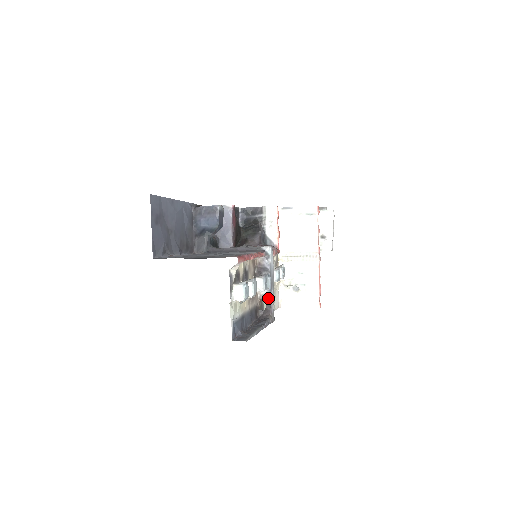
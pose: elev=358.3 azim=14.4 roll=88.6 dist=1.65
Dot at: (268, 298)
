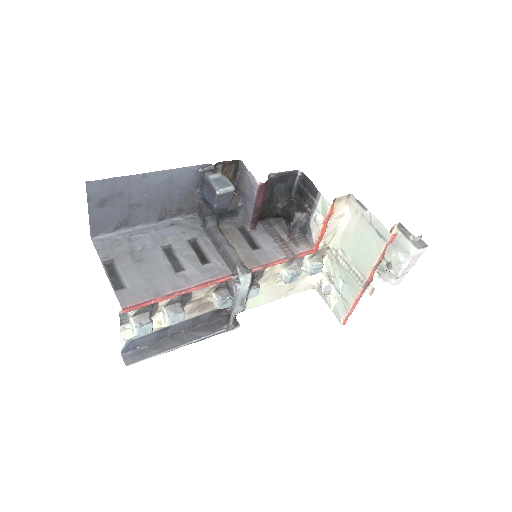
Dot at: (231, 311)
